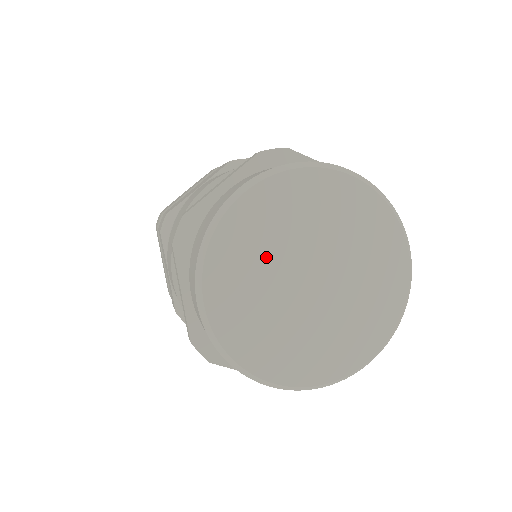
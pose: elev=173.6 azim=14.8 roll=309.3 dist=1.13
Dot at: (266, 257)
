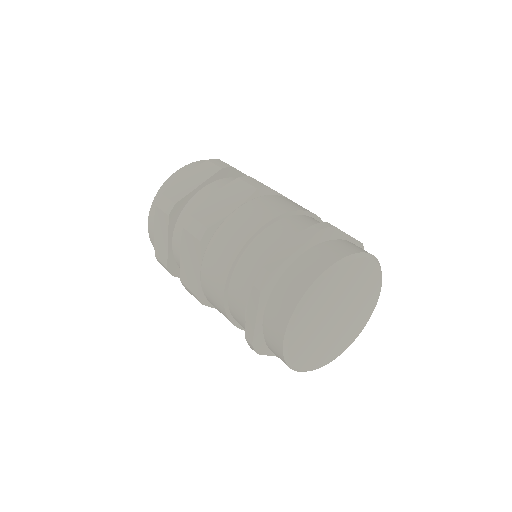
Dot at: (324, 309)
